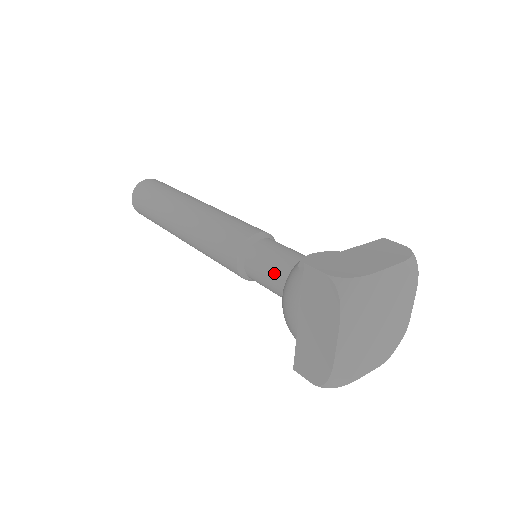
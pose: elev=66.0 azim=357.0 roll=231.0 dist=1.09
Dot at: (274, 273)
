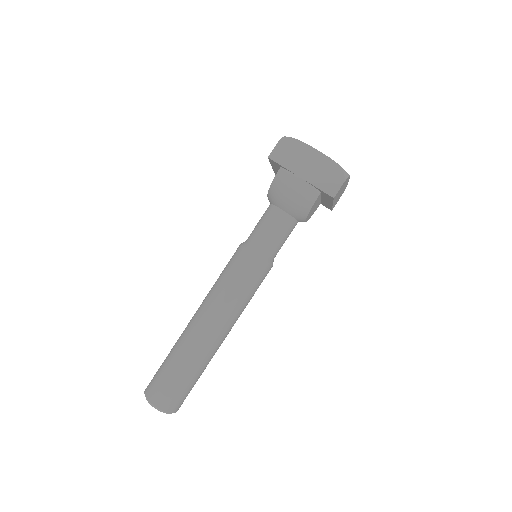
Dot at: (270, 219)
